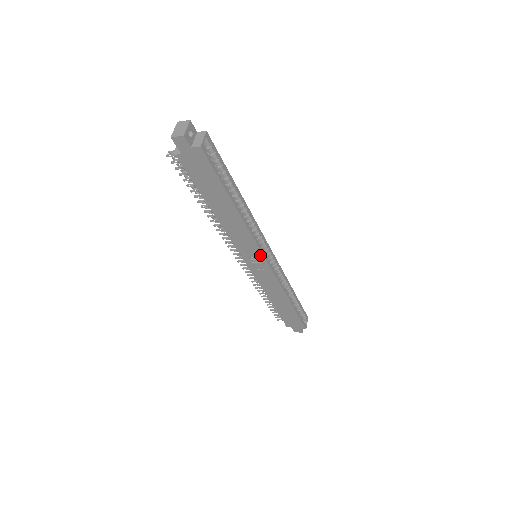
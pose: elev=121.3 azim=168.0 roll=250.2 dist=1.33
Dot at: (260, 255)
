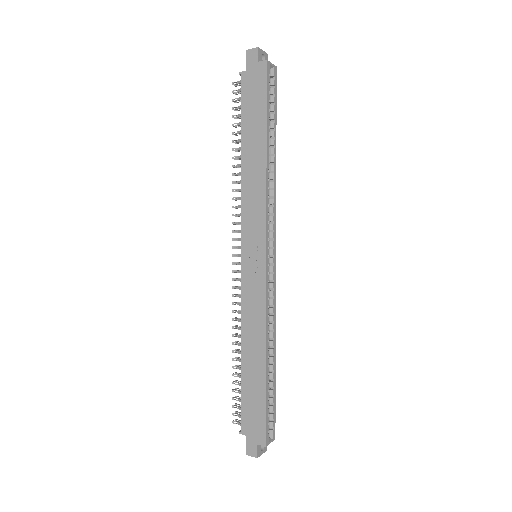
Dot at: (263, 240)
